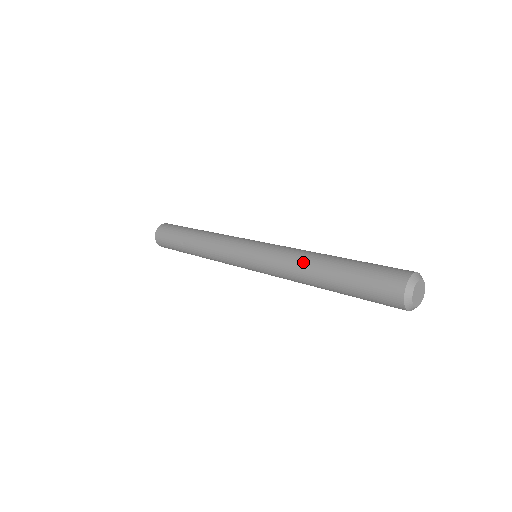
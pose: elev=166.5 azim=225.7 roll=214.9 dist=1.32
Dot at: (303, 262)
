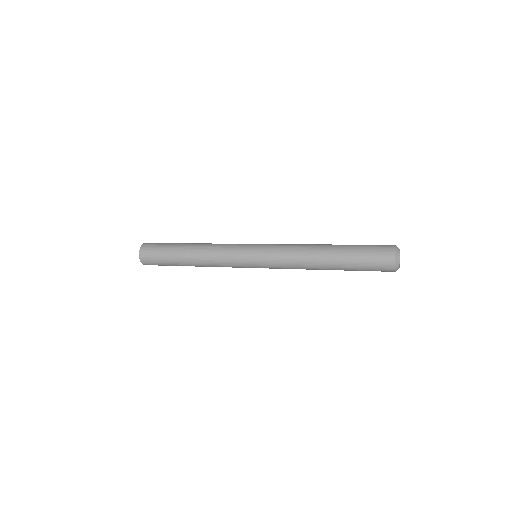
Dot at: (312, 244)
